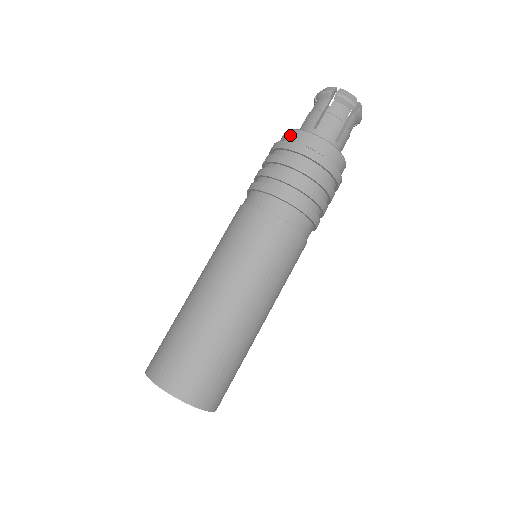
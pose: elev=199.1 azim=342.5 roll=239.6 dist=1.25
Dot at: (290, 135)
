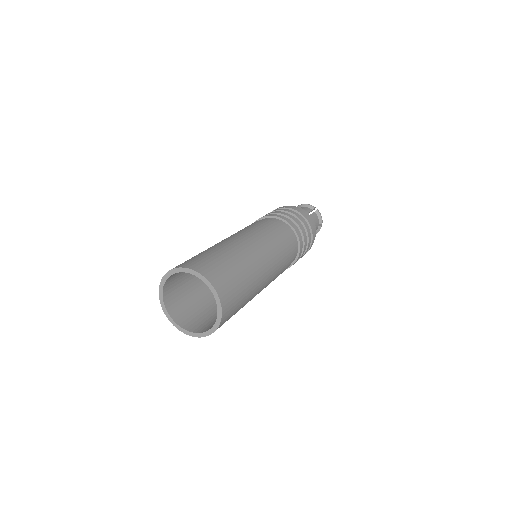
Dot at: occluded
